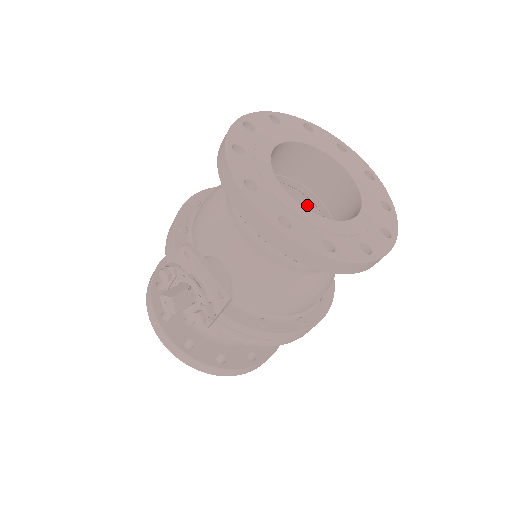
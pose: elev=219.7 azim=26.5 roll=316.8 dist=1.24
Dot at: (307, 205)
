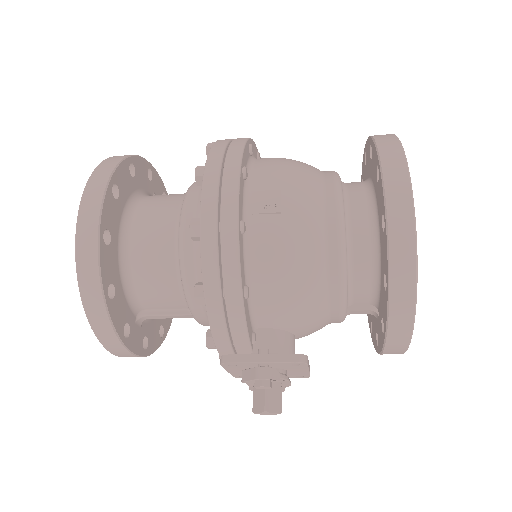
Dot at: occluded
